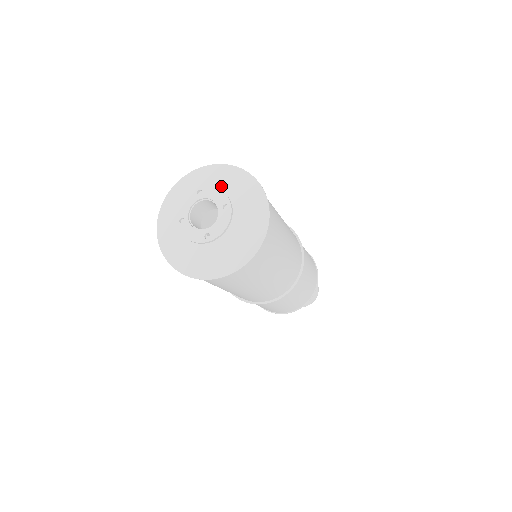
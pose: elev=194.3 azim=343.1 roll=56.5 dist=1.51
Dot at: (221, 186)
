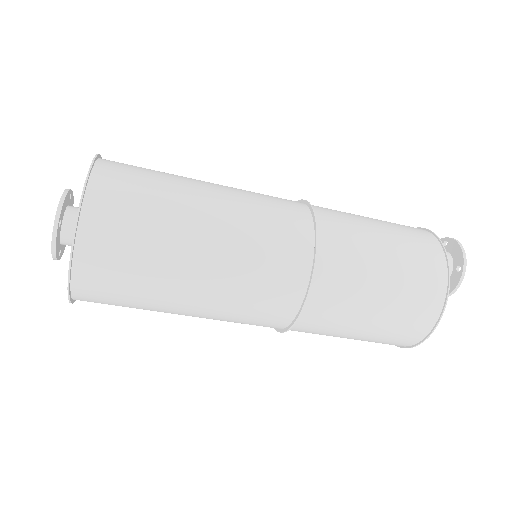
Dot at: occluded
